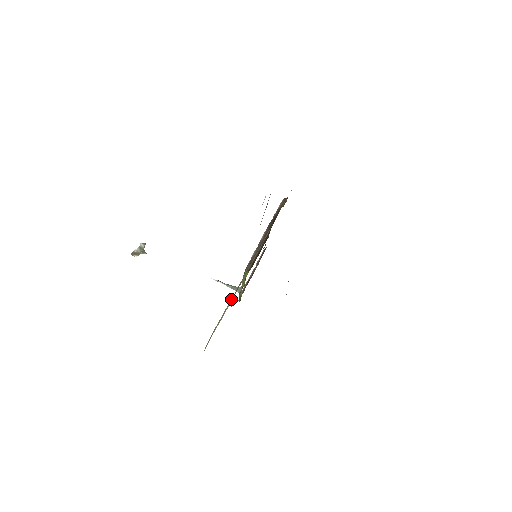
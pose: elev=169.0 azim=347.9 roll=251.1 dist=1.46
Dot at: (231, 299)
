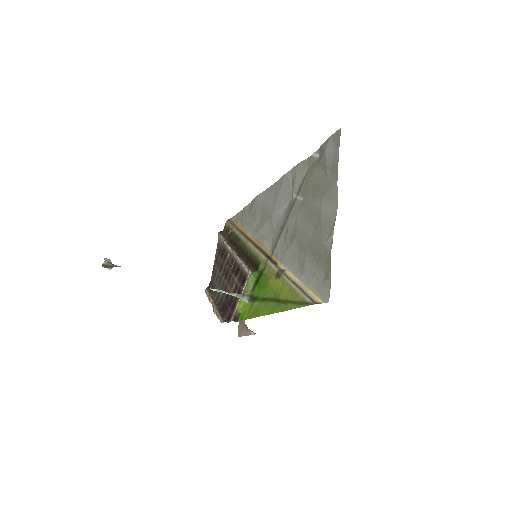
Dot at: (287, 274)
